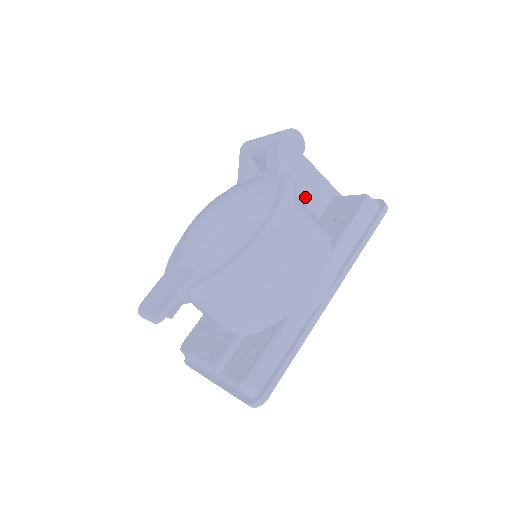
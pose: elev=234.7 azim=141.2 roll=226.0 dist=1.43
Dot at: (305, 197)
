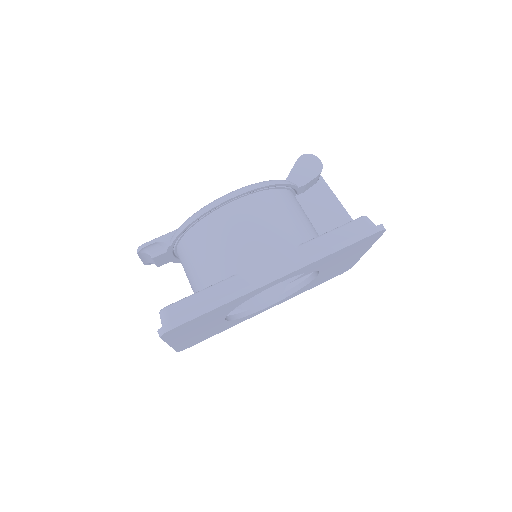
Dot at: (319, 221)
